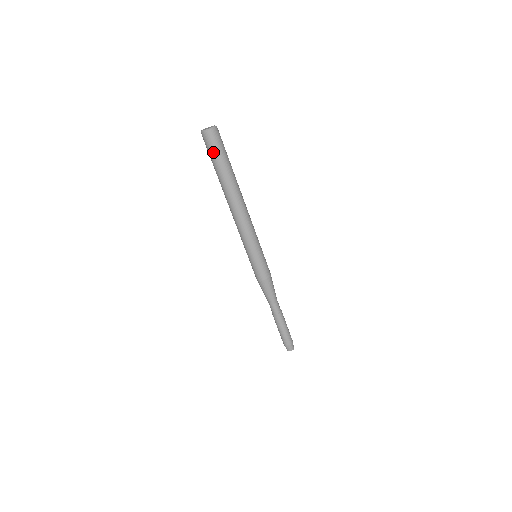
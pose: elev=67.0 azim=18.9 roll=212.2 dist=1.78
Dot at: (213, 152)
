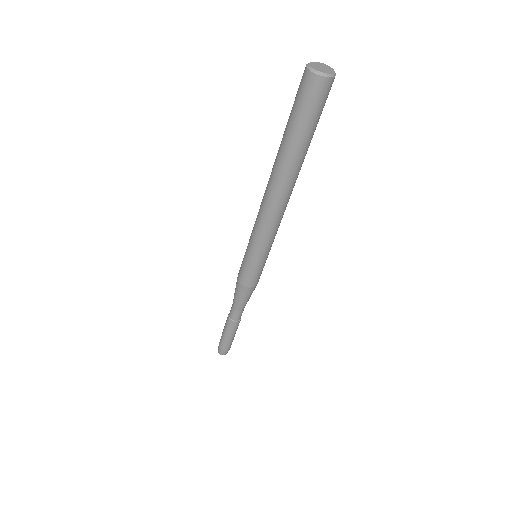
Dot at: (298, 107)
